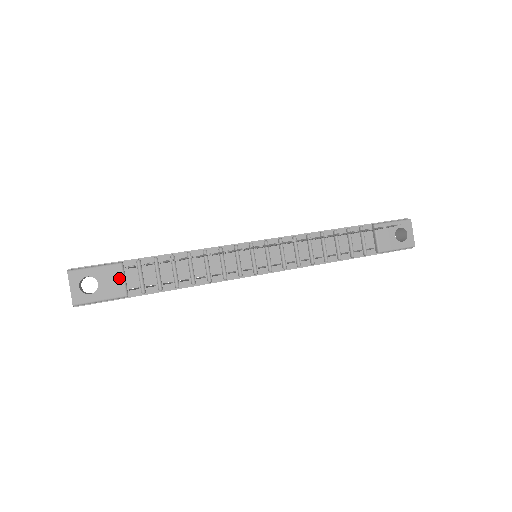
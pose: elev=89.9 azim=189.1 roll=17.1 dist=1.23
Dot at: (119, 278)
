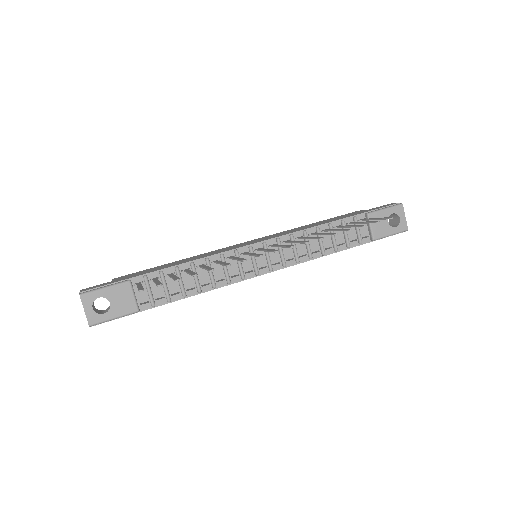
Dot at: (129, 295)
